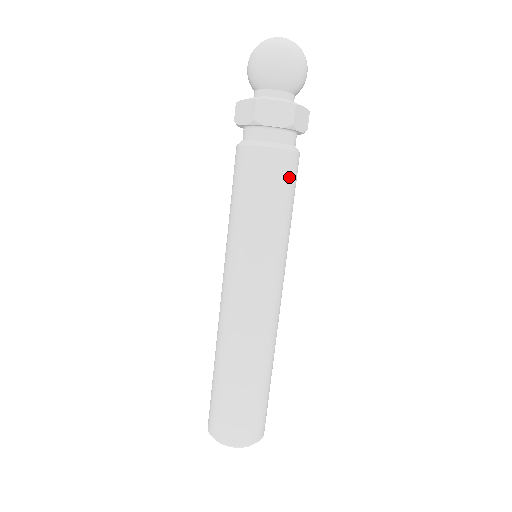
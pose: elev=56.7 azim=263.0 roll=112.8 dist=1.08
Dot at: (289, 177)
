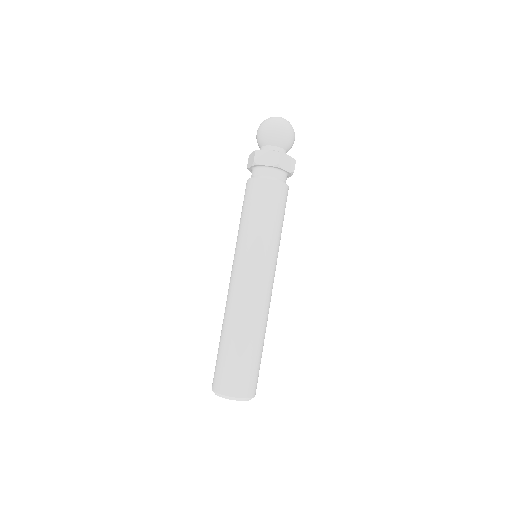
Dot at: occluded
